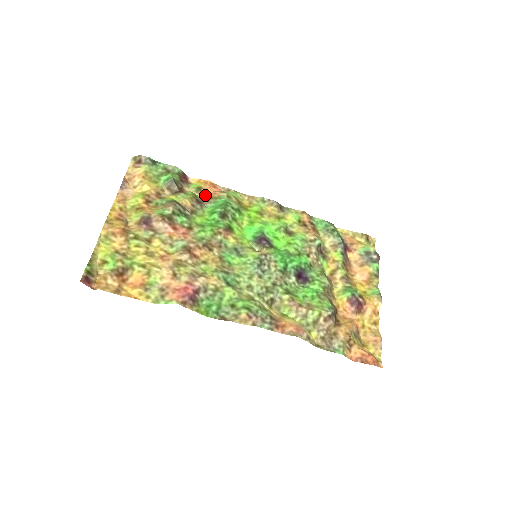
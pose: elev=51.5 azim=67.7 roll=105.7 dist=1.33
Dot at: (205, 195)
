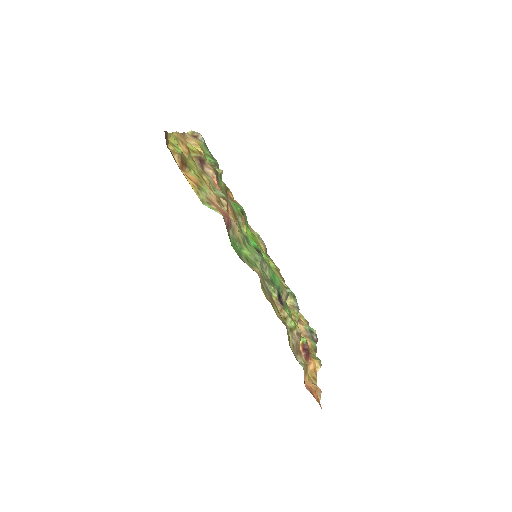
Dot at: (229, 195)
